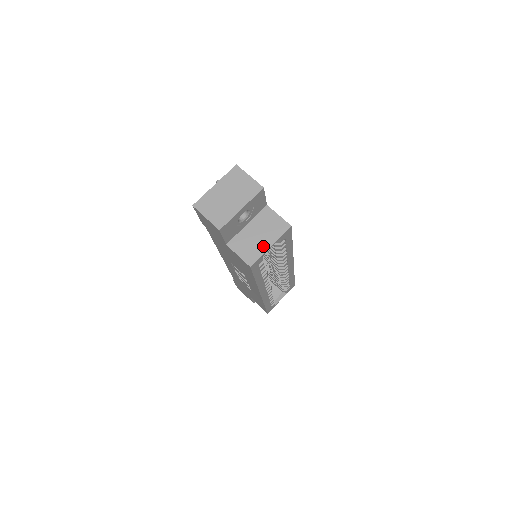
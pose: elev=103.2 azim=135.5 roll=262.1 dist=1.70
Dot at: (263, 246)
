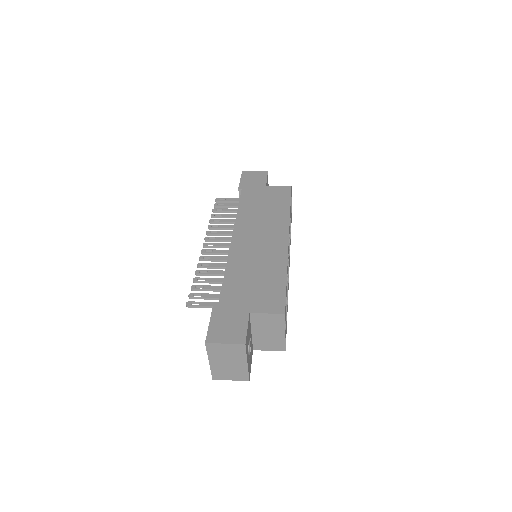
Dot at: (279, 337)
